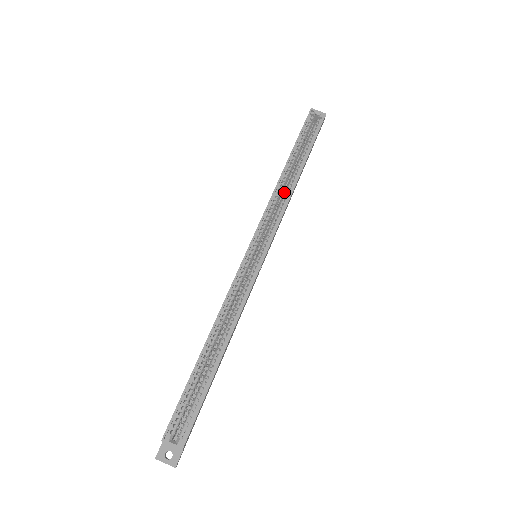
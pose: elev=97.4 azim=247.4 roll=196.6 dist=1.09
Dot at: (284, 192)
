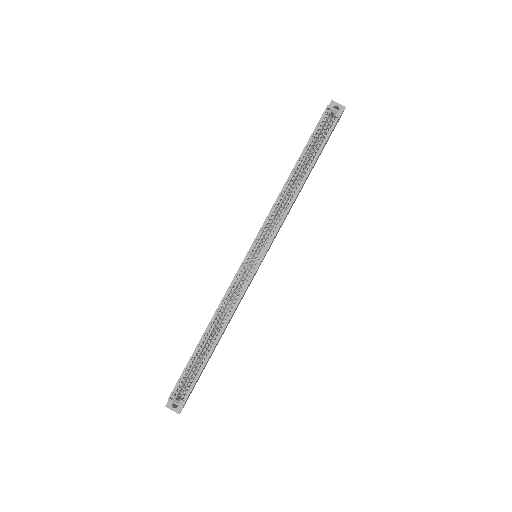
Dot at: (287, 198)
